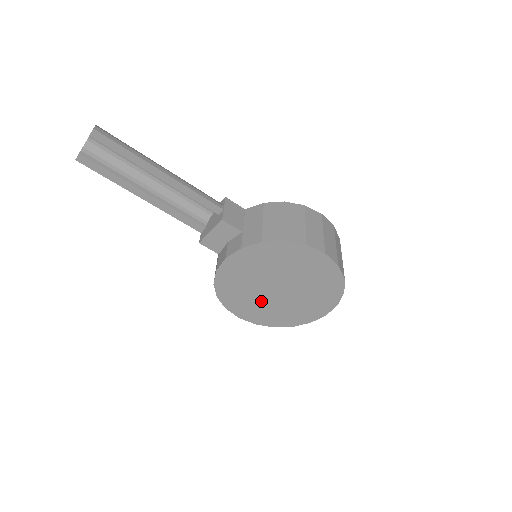
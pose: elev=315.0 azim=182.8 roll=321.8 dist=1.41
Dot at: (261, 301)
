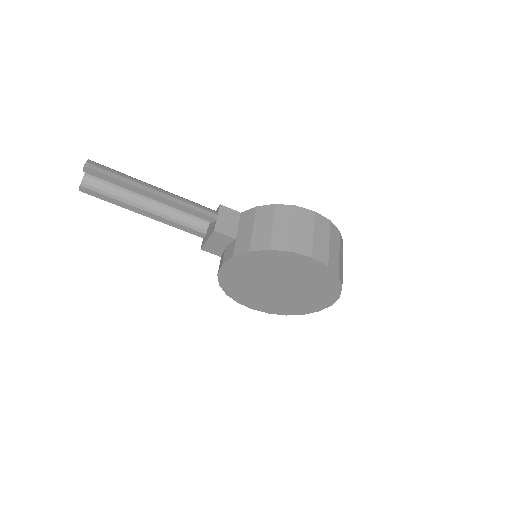
Dot at: (266, 296)
